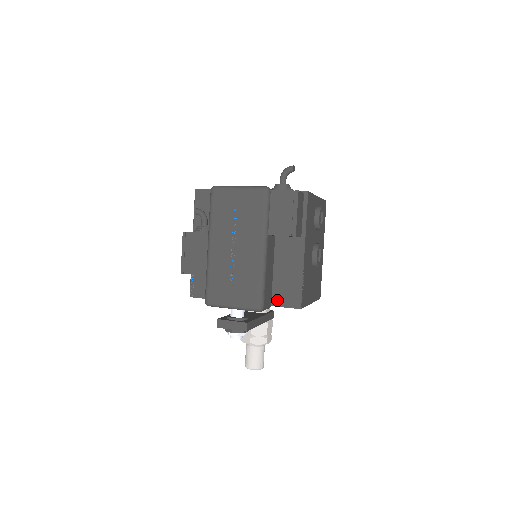
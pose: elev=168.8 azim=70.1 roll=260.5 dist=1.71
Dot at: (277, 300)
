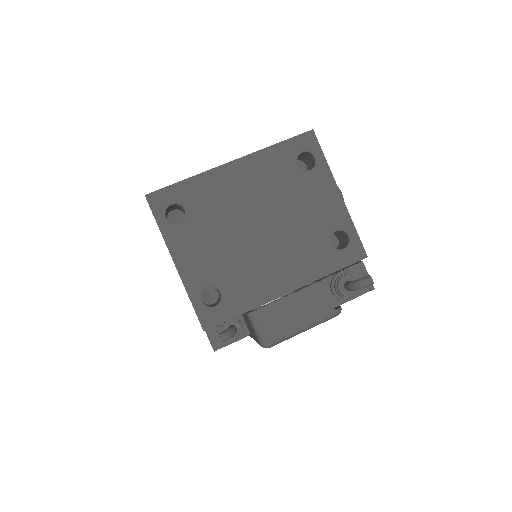
Dot at: occluded
